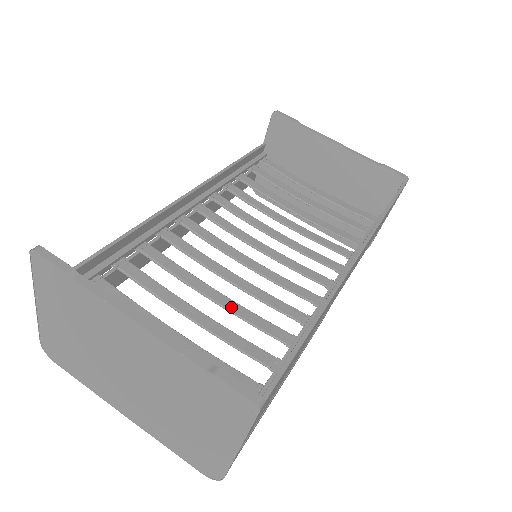
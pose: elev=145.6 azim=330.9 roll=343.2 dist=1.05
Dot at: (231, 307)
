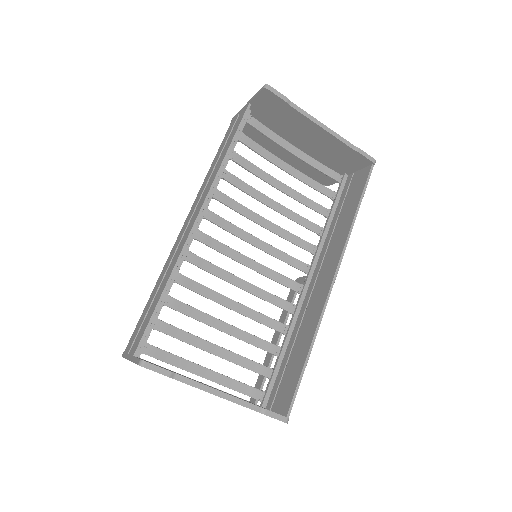
Dot at: (246, 313)
